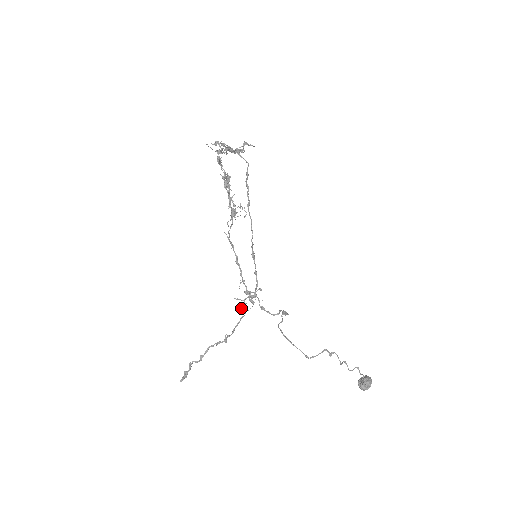
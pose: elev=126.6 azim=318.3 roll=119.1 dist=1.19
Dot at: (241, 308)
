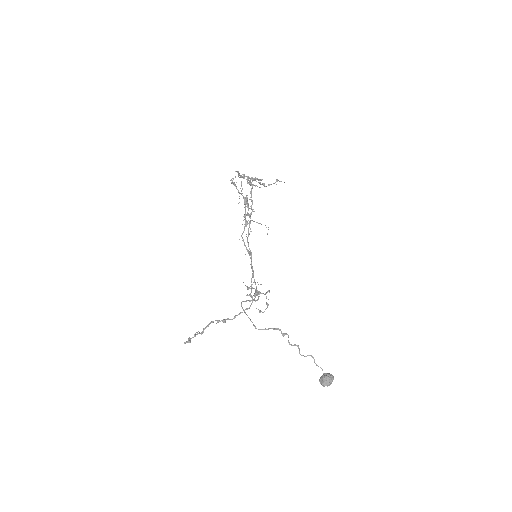
Dot at: (258, 309)
